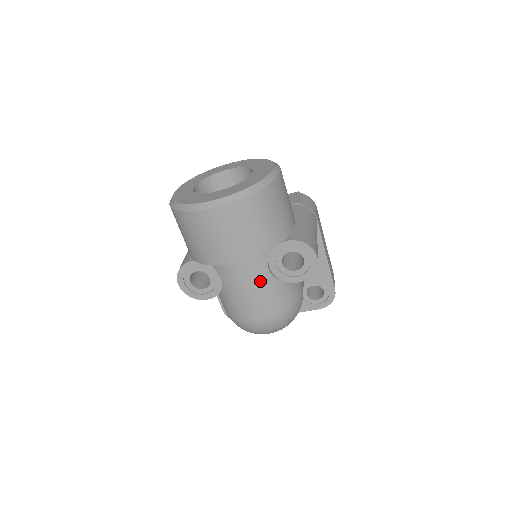
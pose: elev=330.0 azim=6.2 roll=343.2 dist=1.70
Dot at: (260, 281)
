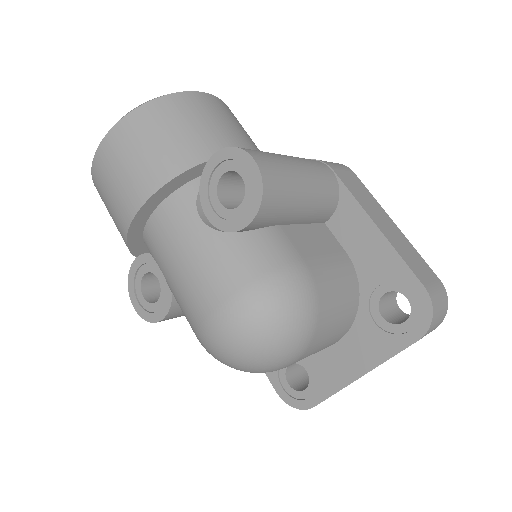
Dot at: (191, 240)
